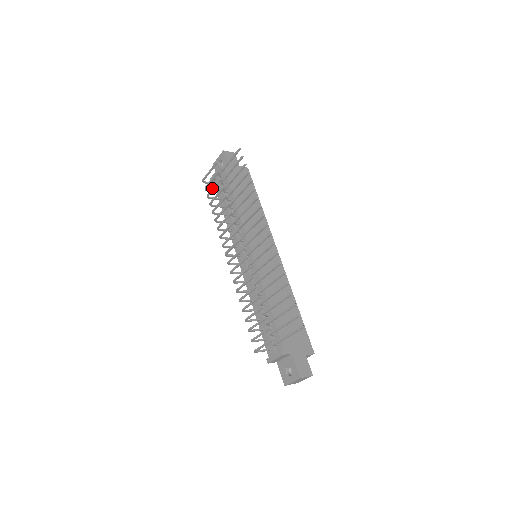
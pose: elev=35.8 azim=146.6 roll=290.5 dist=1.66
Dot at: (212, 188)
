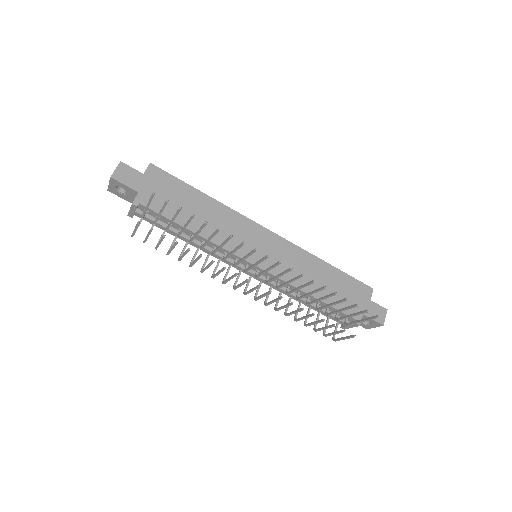
Dot at: (157, 244)
